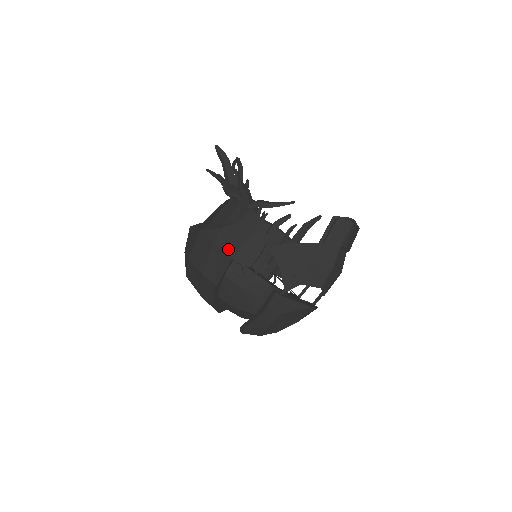
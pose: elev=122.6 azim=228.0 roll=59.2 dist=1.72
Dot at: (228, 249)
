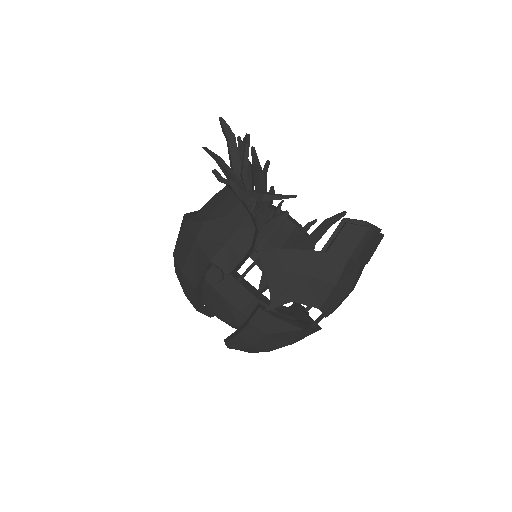
Dot at: (207, 248)
